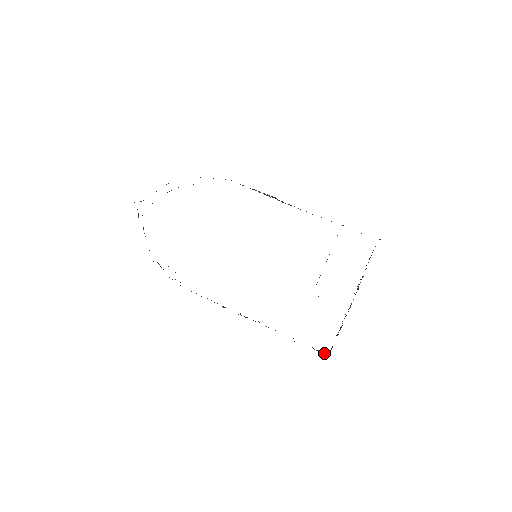
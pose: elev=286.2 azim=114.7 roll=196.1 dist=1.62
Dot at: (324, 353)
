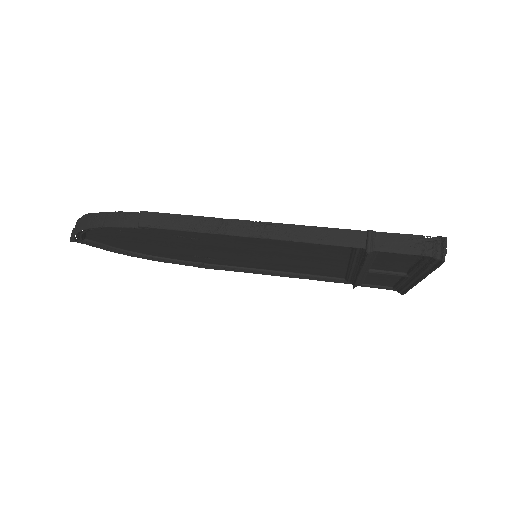
Dot at: (434, 237)
